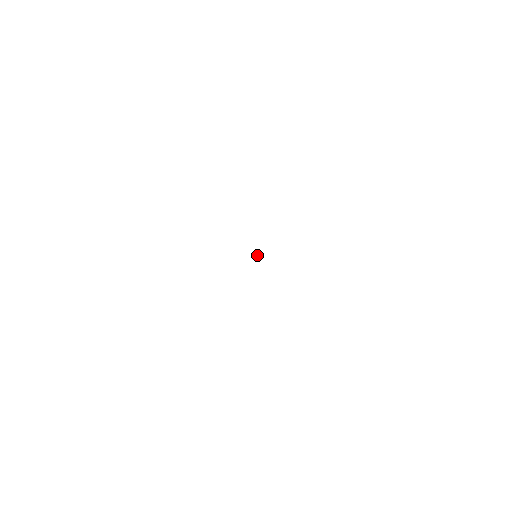
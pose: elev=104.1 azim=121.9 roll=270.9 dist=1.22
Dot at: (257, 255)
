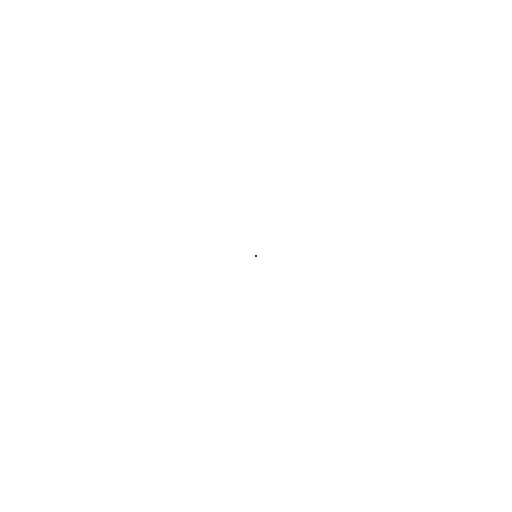
Dot at: (256, 255)
